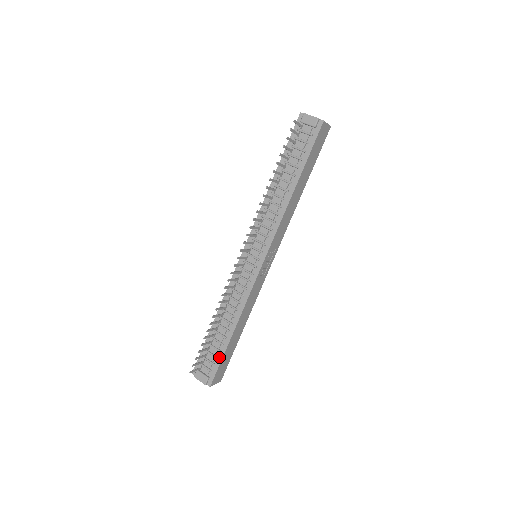
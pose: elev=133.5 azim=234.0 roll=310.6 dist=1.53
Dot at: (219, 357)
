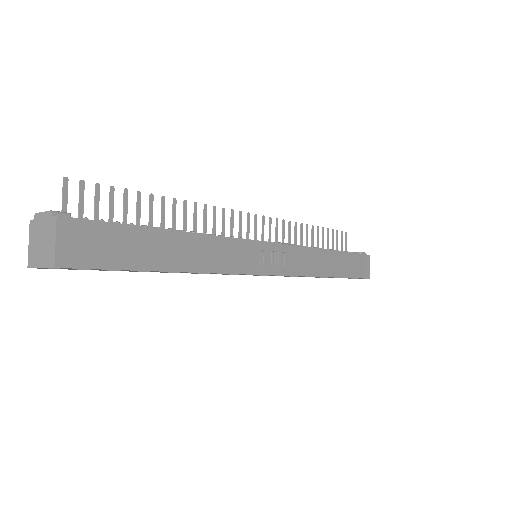
Dot at: (123, 224)
